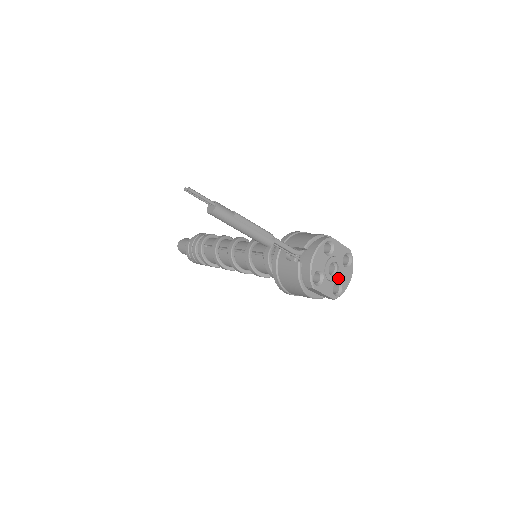
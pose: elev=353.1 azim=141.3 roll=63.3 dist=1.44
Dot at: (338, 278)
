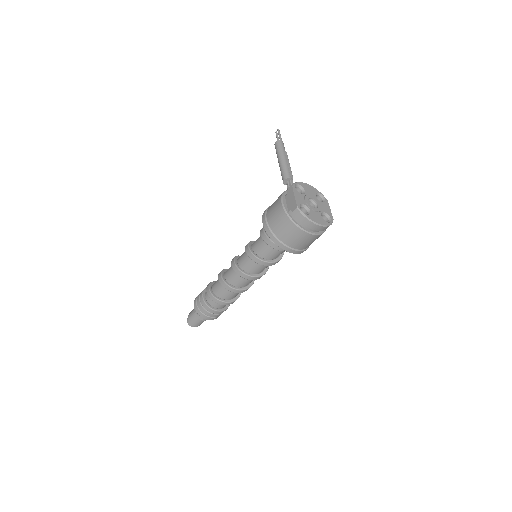
Dot at: (311, 209)
